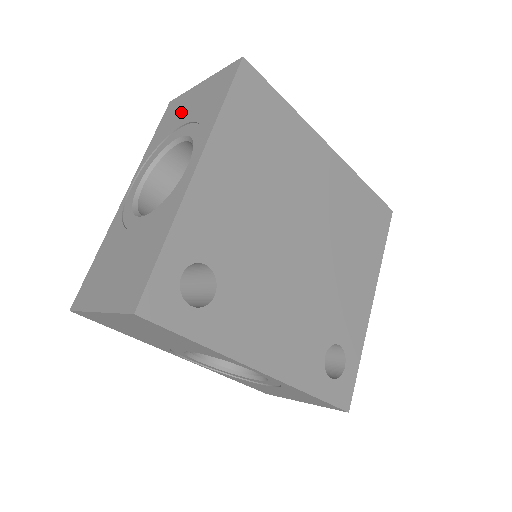
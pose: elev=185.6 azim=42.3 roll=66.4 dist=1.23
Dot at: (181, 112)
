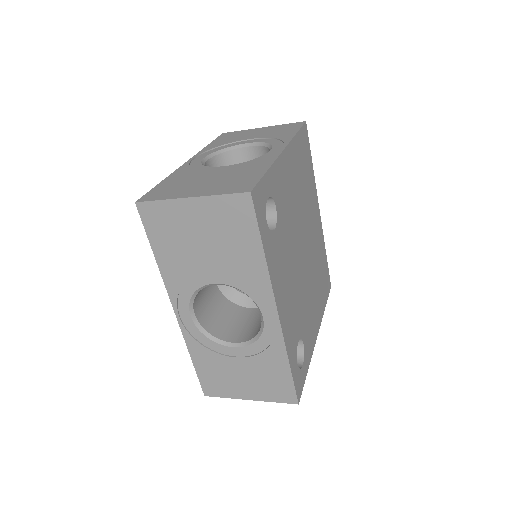
Dot at: (244, 135)
